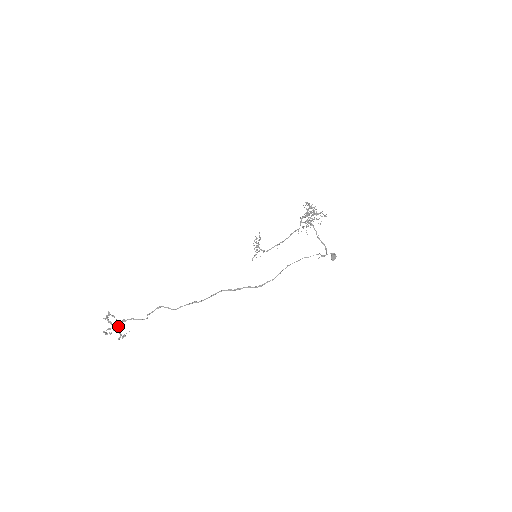
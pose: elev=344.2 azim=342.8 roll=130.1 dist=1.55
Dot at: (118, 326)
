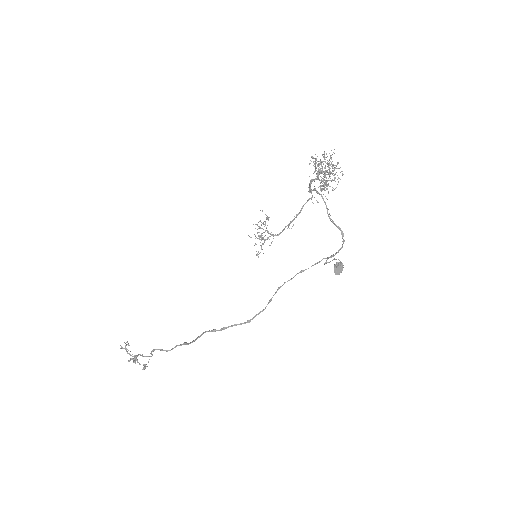
Dot at: occluded
